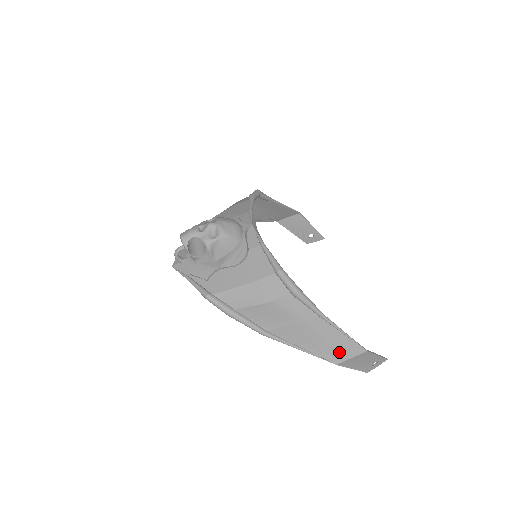
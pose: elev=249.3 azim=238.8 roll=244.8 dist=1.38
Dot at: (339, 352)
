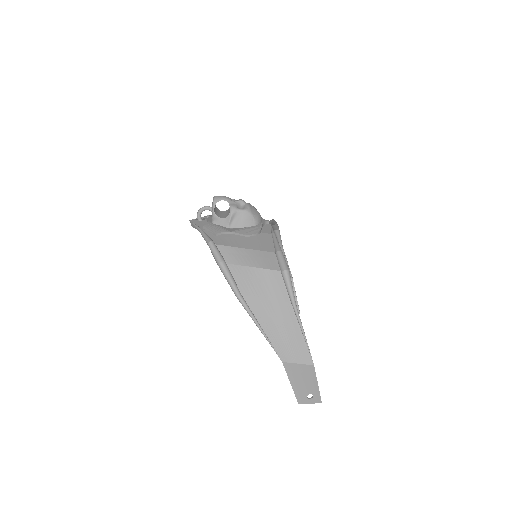
Dot at: (291, 351)
